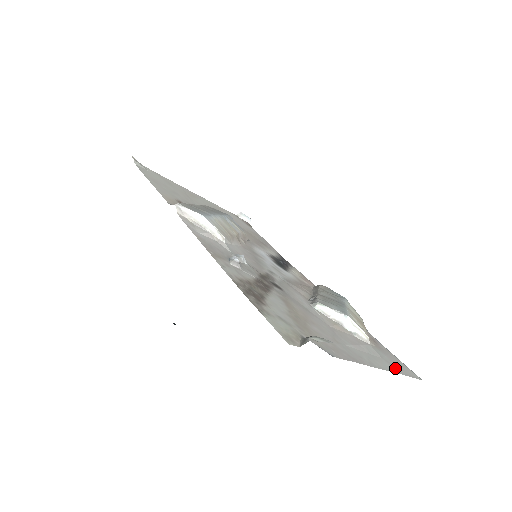
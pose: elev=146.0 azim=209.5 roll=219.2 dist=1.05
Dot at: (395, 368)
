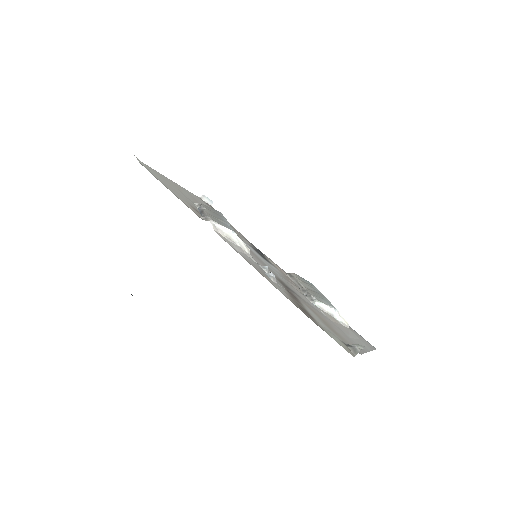
Dot at: (368, 346)
